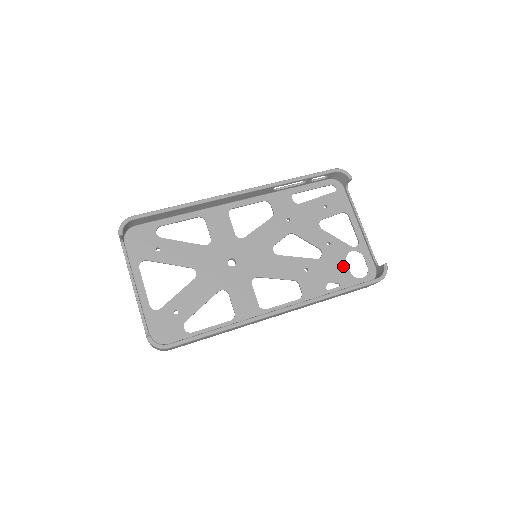
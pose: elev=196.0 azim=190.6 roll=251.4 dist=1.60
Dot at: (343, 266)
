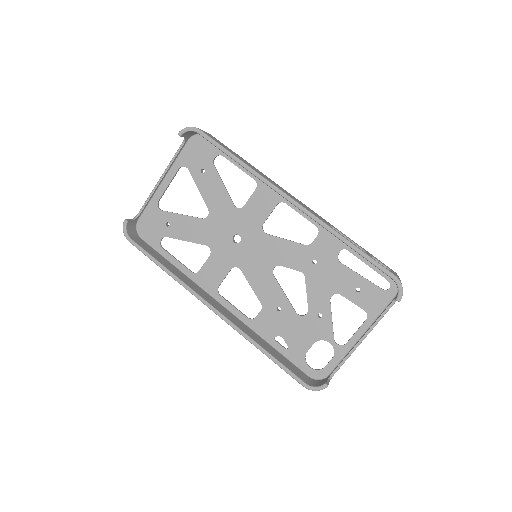
Dot at: (308, 342)
